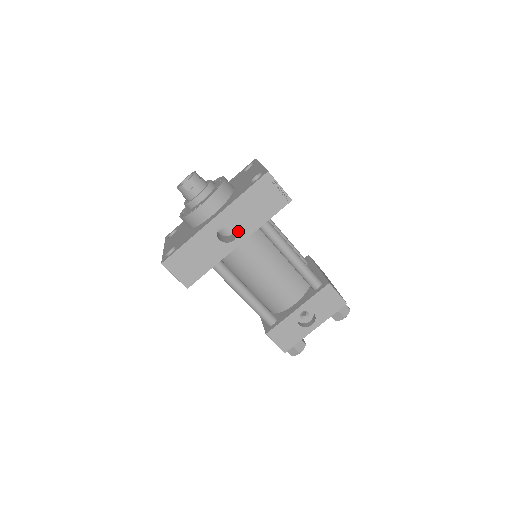
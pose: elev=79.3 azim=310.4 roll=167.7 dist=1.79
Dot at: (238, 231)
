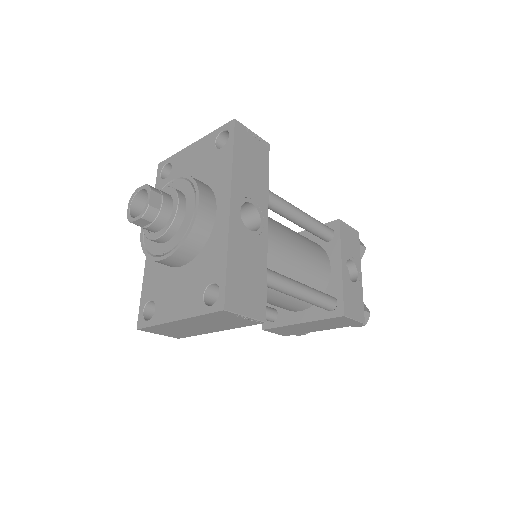
Dot at: (257, 208)
